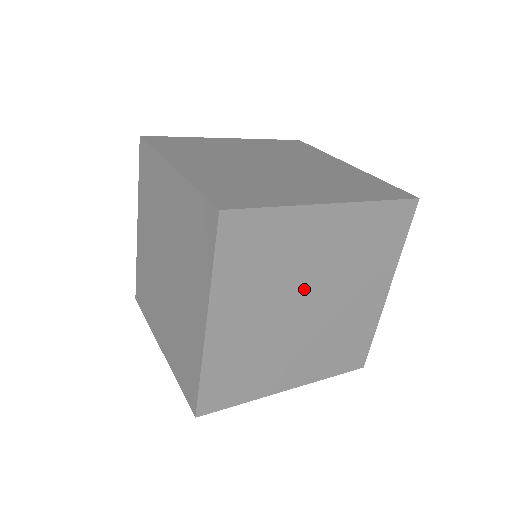
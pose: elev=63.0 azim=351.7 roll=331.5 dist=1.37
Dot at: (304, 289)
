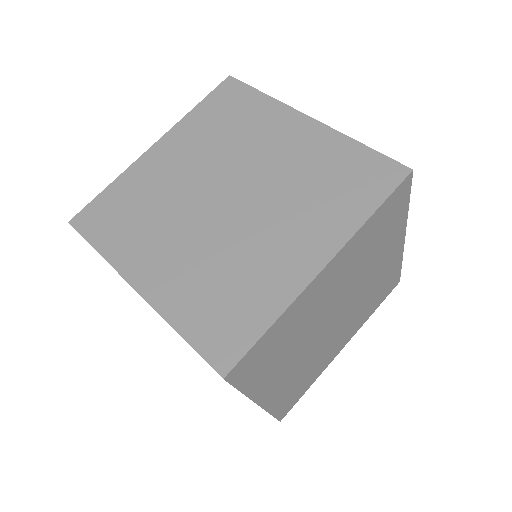
Dot at: (237, 176)
